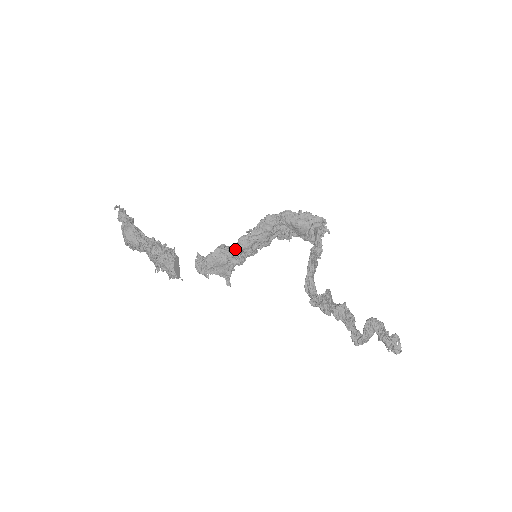
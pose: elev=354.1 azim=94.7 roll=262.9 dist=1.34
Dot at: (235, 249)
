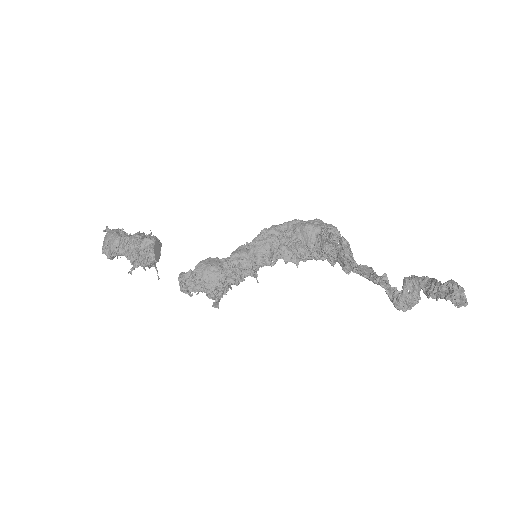
Dot at: (231, 255)
